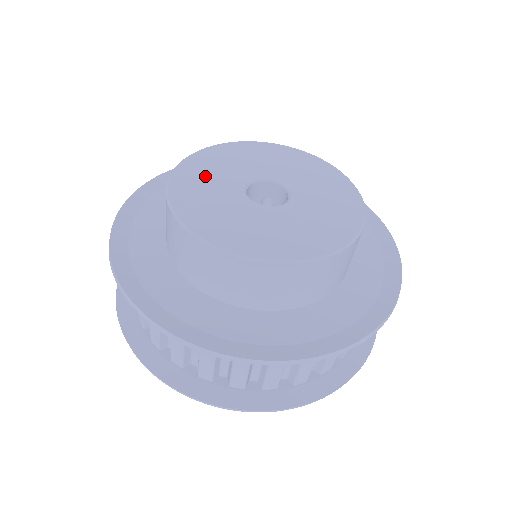
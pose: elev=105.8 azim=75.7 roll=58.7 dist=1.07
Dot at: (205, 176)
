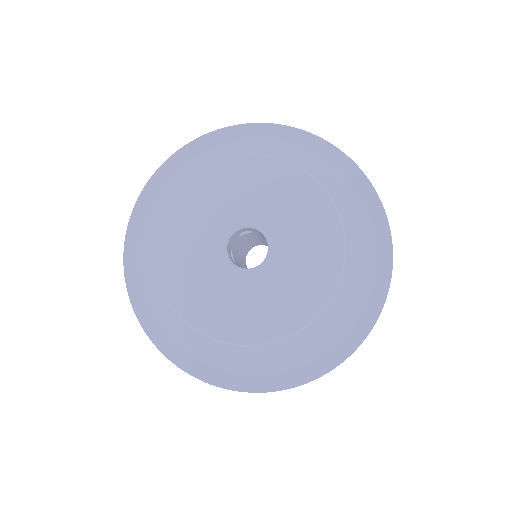
Dot at: (186, 264)
